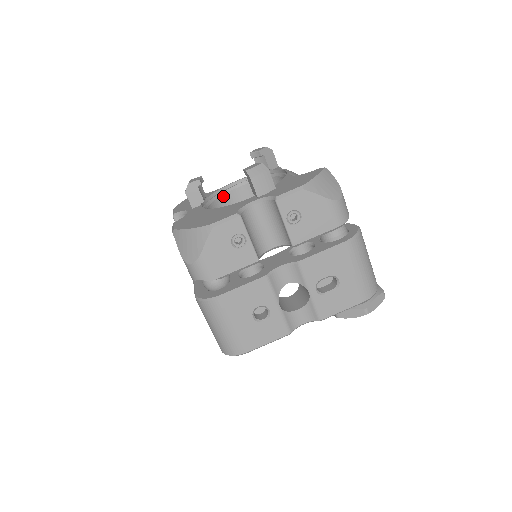
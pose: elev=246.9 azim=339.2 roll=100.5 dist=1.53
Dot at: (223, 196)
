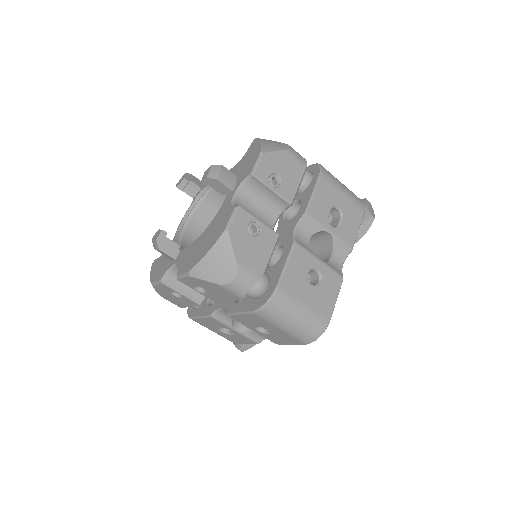
Dot at: (183, 240)
